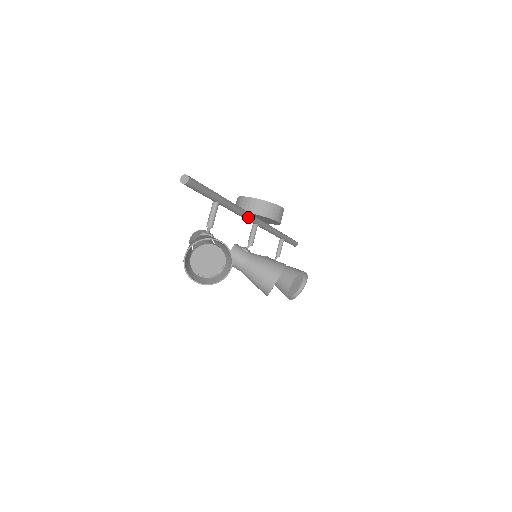
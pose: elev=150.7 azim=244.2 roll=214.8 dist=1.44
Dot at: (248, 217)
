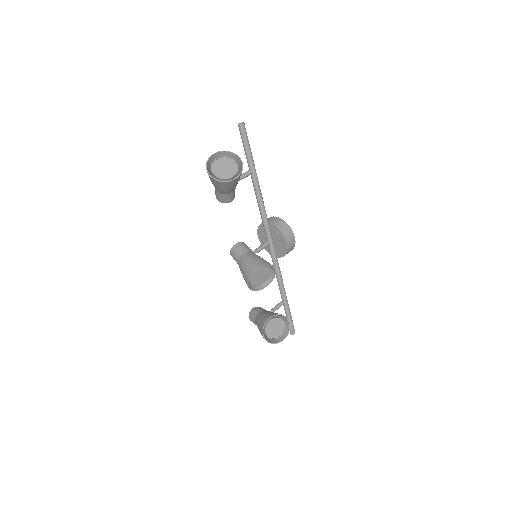
Dot at: (266, 222)
